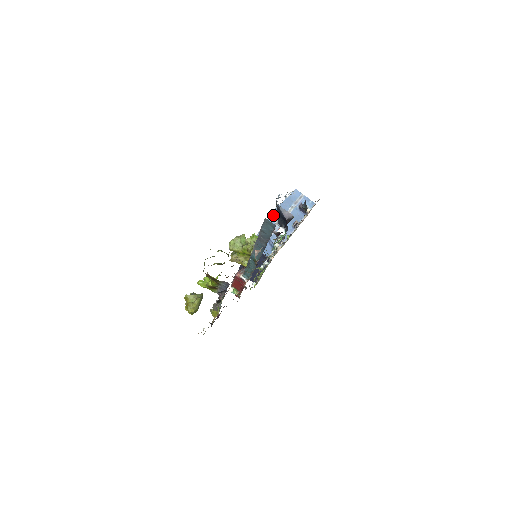
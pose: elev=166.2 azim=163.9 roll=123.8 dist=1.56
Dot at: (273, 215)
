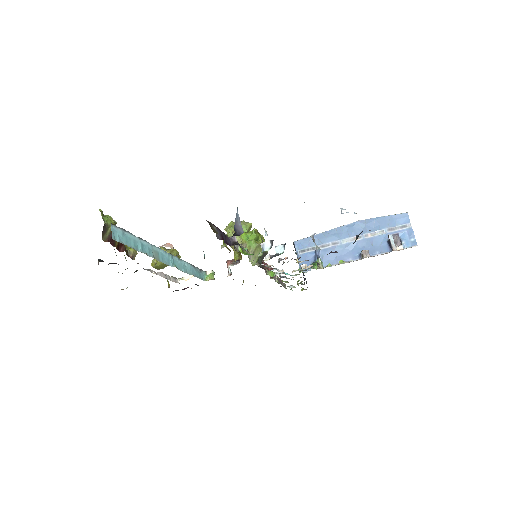
Dot at: (348, 226)
